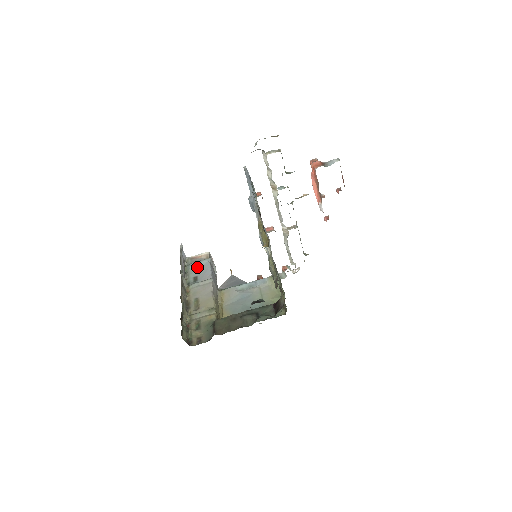
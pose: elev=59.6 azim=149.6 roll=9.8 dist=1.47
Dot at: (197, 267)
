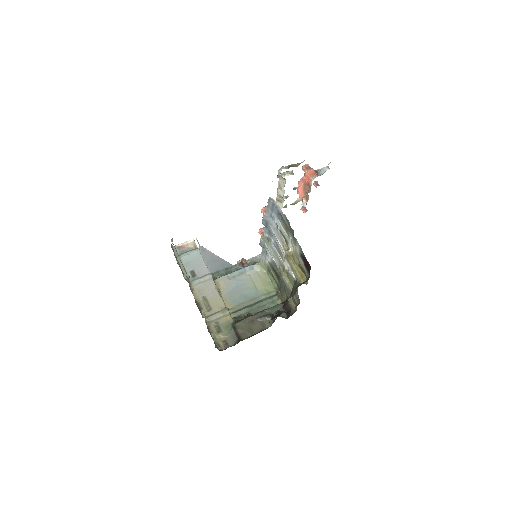
Dot at: (189, 259)
